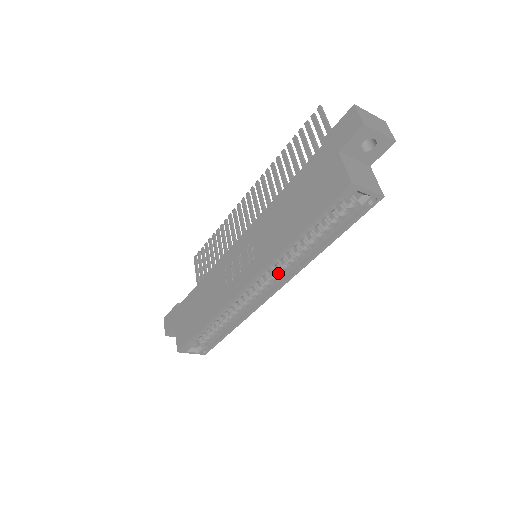
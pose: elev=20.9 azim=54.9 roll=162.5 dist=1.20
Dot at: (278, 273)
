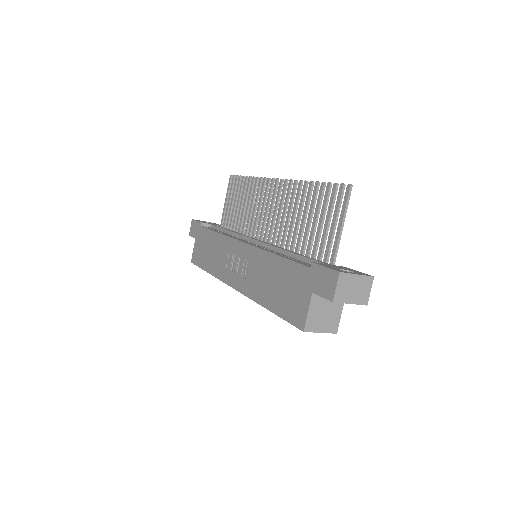
Dot at: occluded
